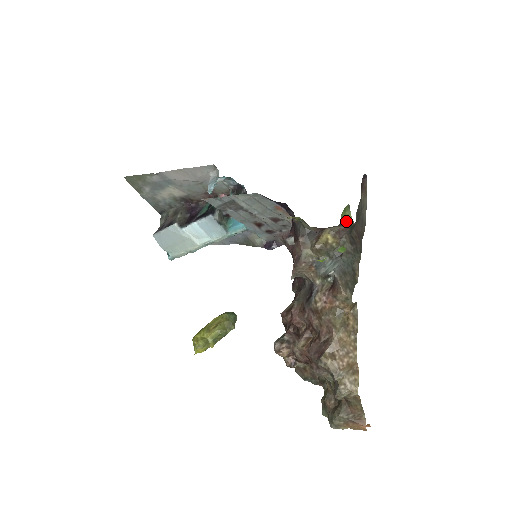
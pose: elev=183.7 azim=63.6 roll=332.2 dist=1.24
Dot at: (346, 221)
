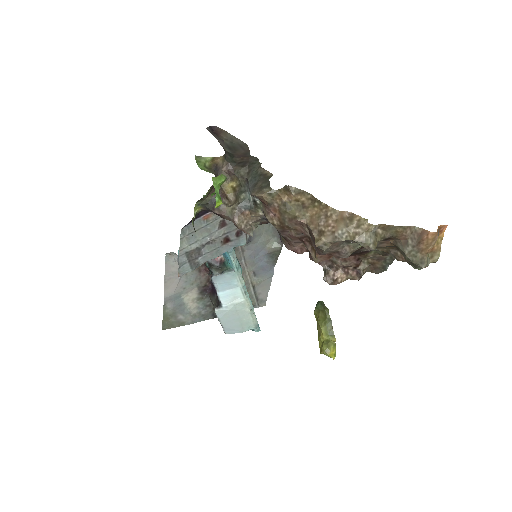
Dot at: (215, 164)
